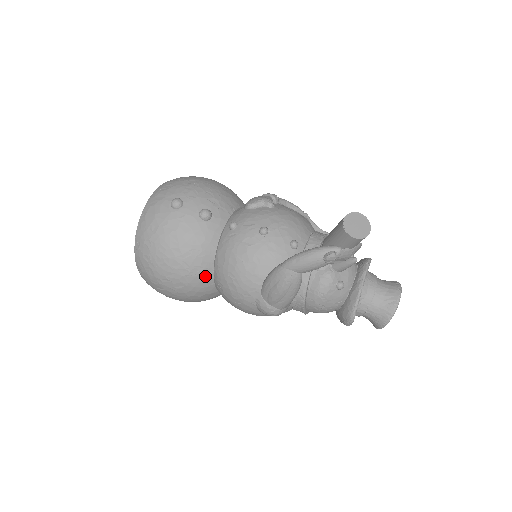
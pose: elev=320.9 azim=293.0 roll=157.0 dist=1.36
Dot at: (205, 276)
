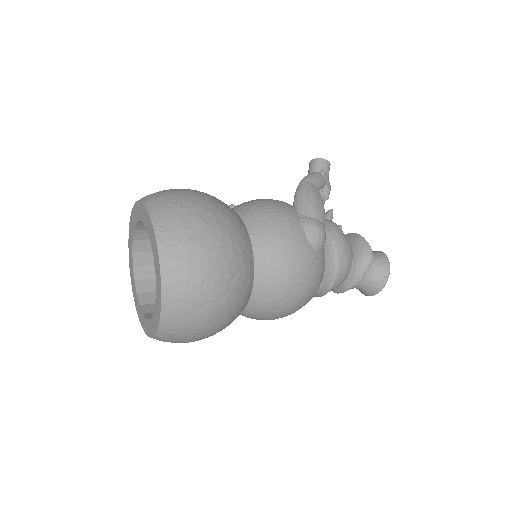
Dot at: (240, 221)
